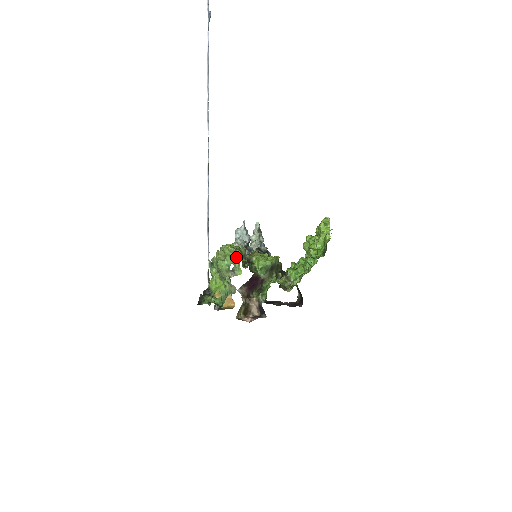
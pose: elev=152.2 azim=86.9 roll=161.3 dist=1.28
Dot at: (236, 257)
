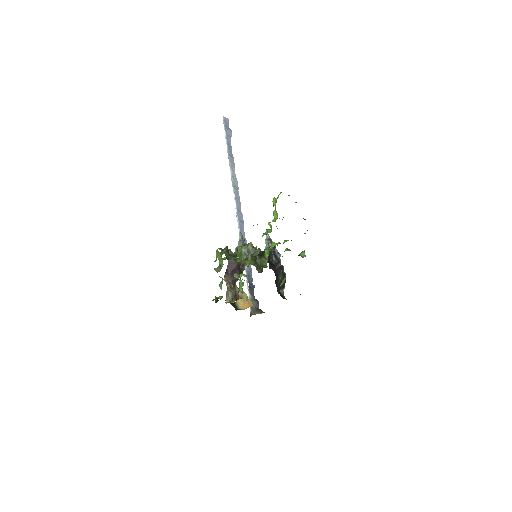
Dot at: (221, 255)
